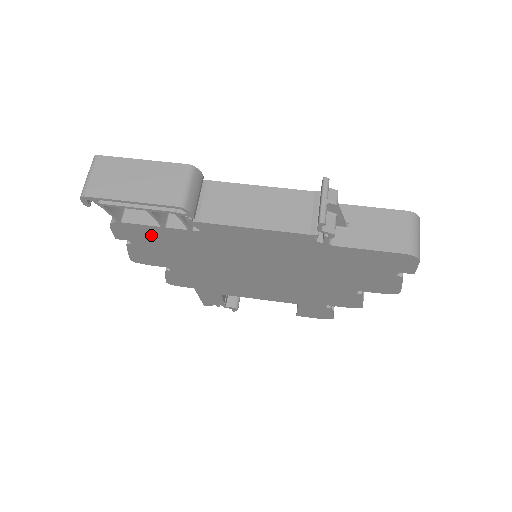
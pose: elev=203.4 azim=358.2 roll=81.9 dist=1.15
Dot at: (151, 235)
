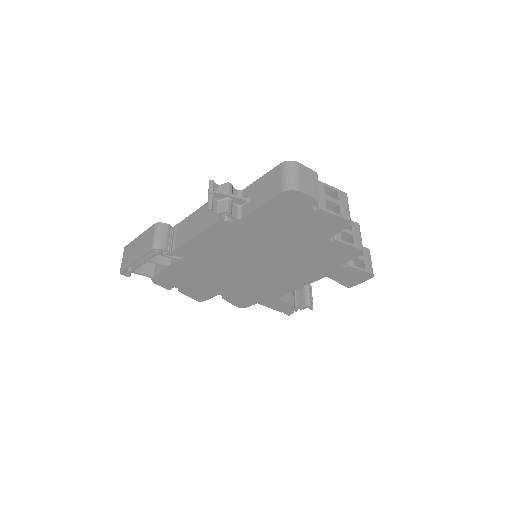
Dot at: (174, 276)
